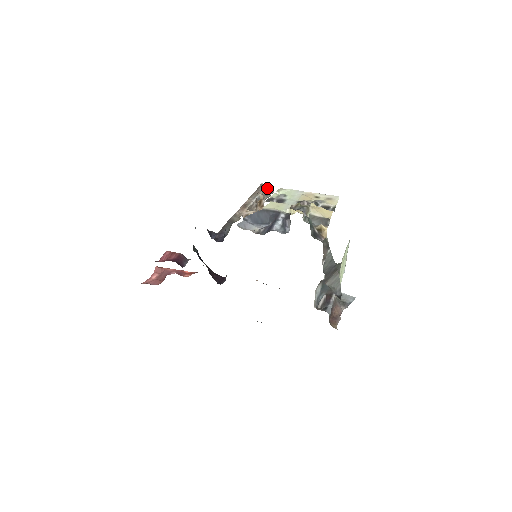
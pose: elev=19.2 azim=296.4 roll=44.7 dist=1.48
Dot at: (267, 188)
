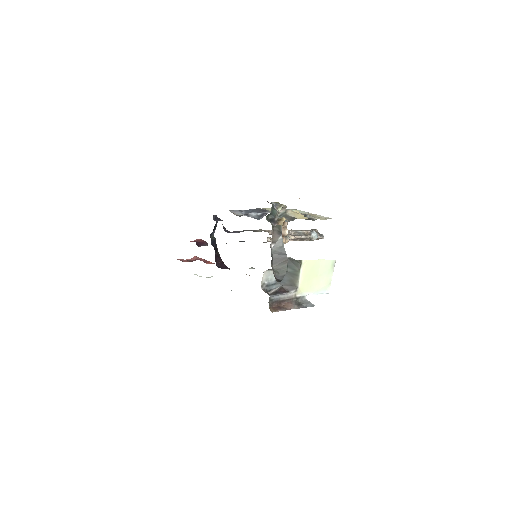
Dot at: (317, 232)
